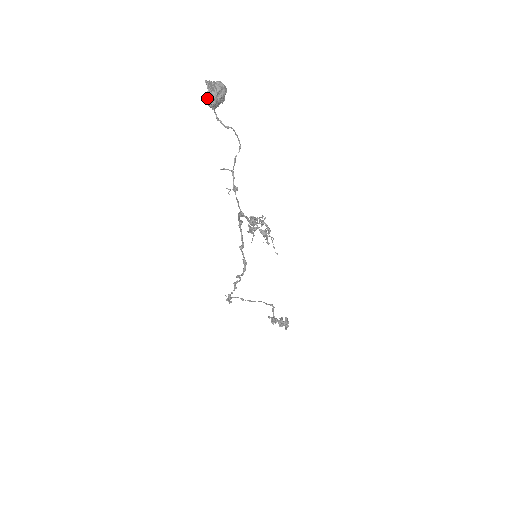
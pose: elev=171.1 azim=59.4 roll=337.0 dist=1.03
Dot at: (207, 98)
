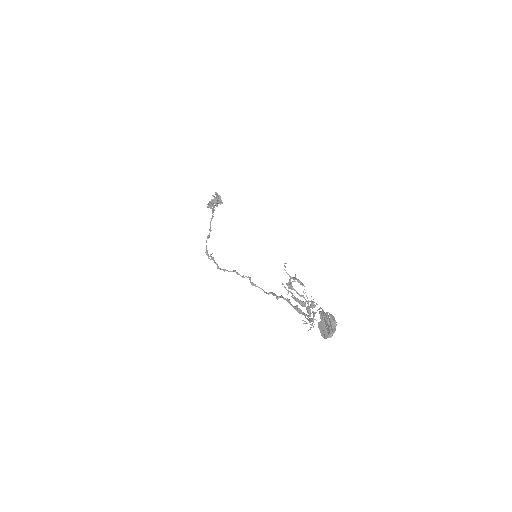
Dot at: (324, 337)
